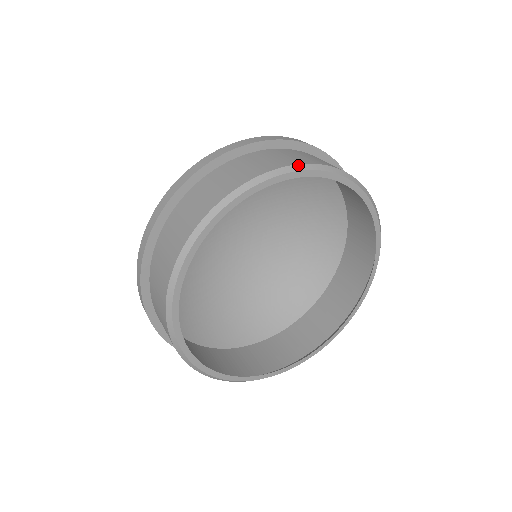
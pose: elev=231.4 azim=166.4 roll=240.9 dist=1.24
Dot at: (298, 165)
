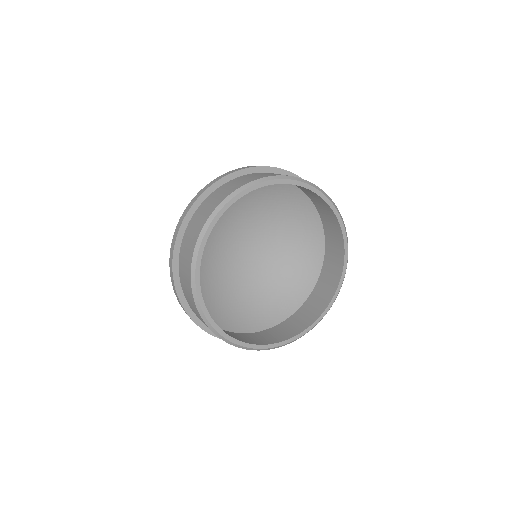
Dot at: (311, 183)
